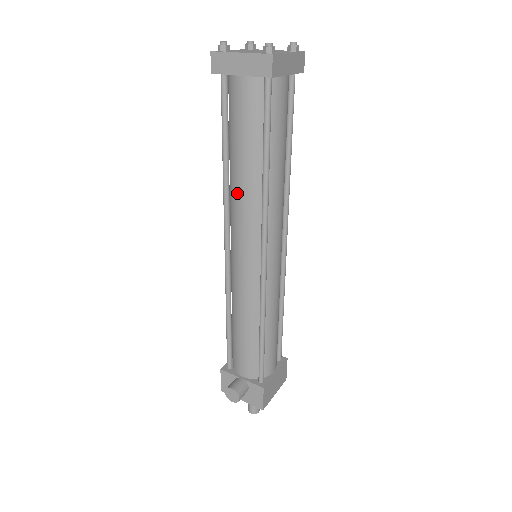
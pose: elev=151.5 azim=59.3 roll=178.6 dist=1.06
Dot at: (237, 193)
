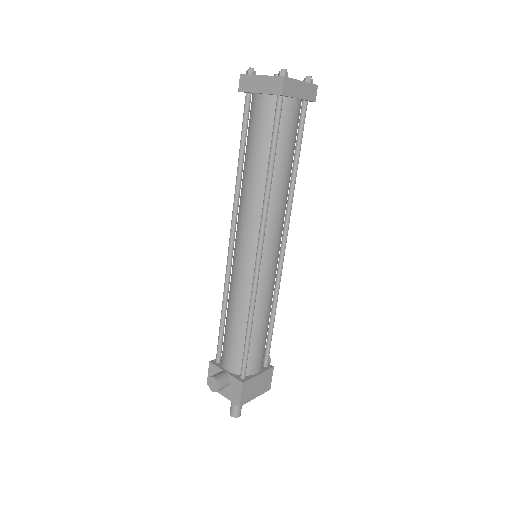
Dot at: (245, 192)
